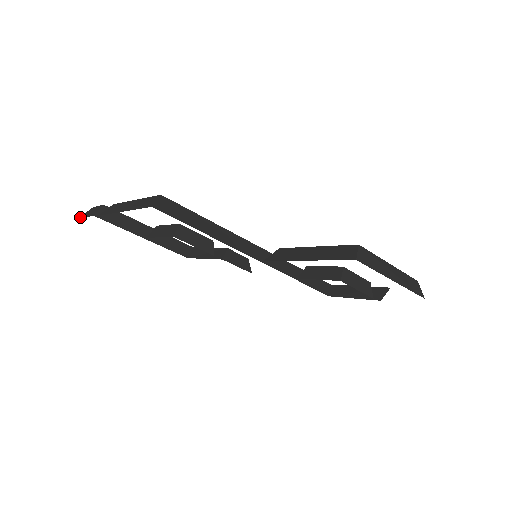
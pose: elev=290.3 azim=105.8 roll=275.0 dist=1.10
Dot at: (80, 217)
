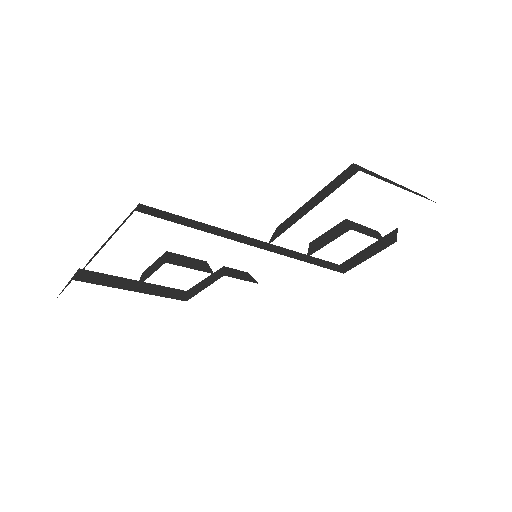
Dot at: (57, 297)
